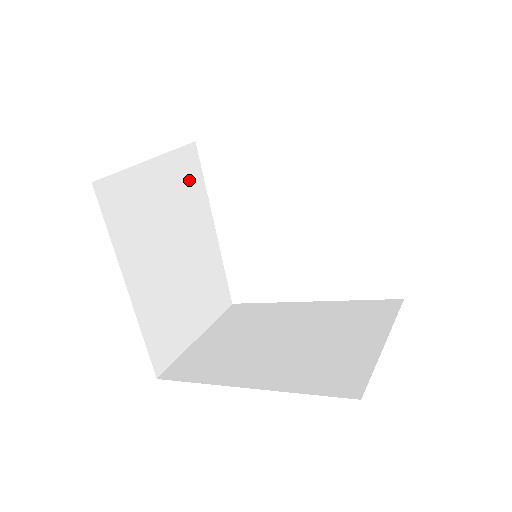
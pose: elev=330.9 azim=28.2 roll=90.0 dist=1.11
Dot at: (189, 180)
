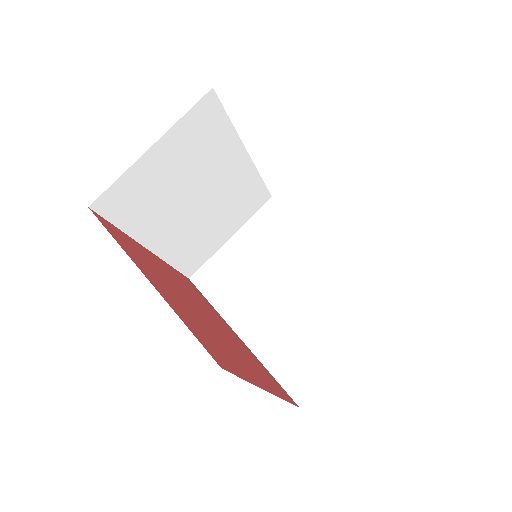
Dot at: (207, 132)
